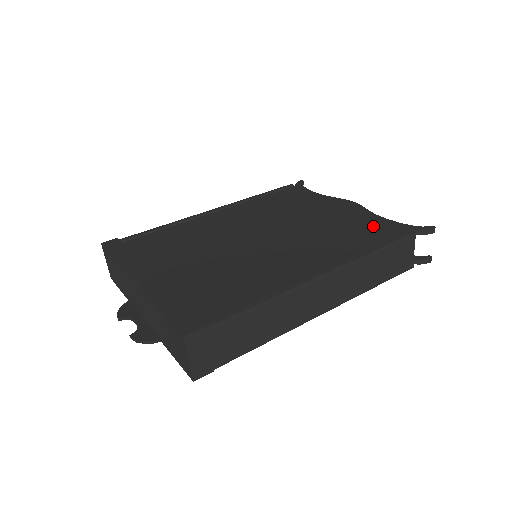
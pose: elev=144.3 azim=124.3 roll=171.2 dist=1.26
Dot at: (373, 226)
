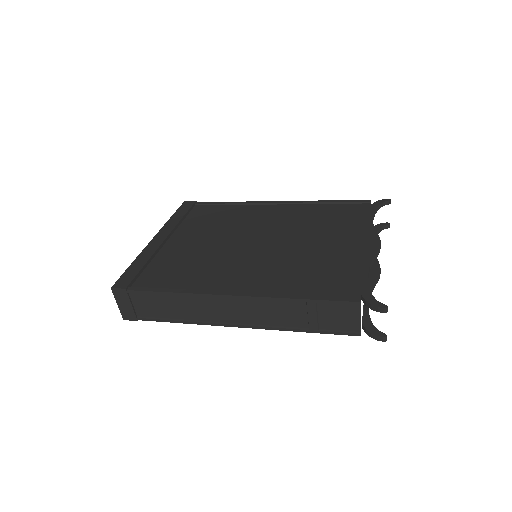
Dot at: (343, 276)
